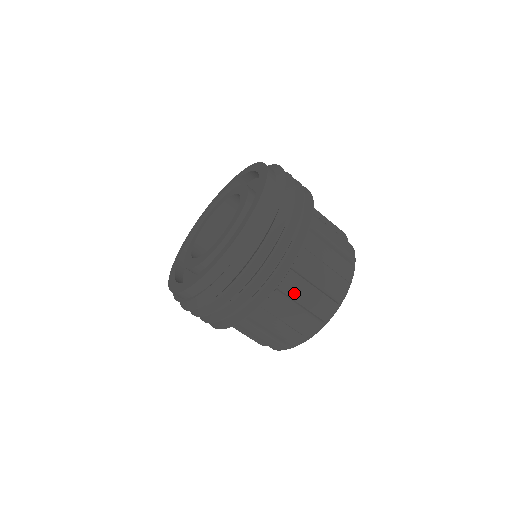
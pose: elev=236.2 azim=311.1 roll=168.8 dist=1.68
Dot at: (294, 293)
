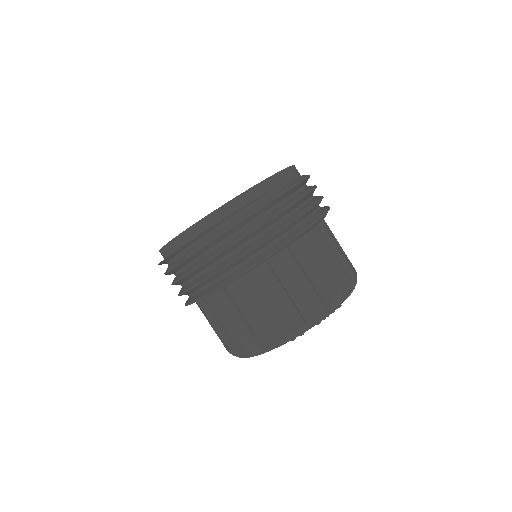
Dot at: (320, 251)
